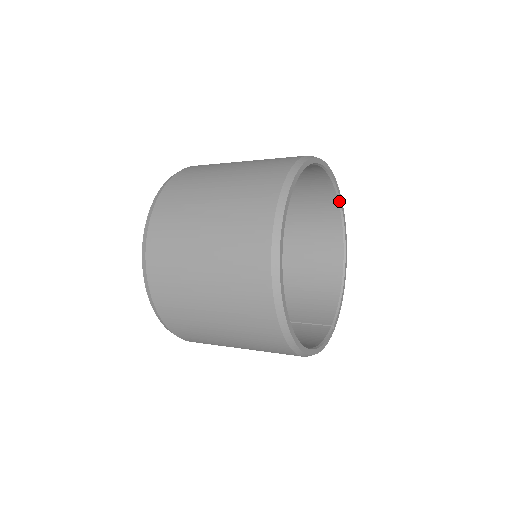
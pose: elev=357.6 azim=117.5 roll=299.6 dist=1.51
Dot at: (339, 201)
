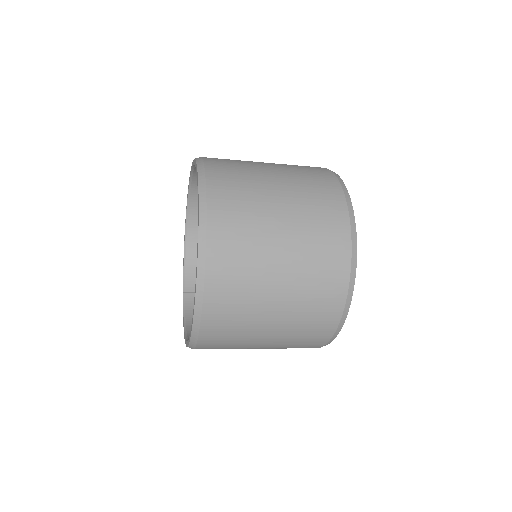
Dot at: occluded
